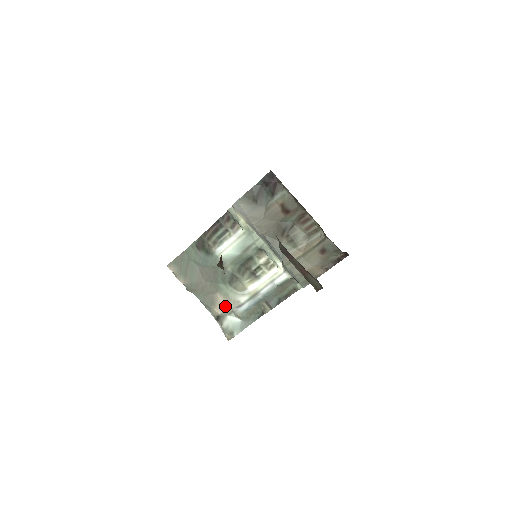
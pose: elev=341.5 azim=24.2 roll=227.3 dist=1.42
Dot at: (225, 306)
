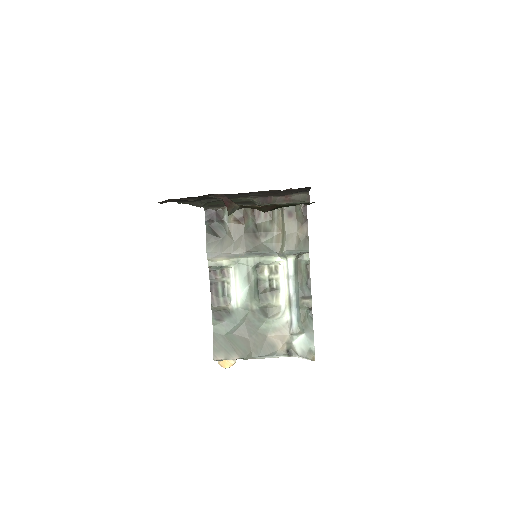
Dot at: (283, 338)
